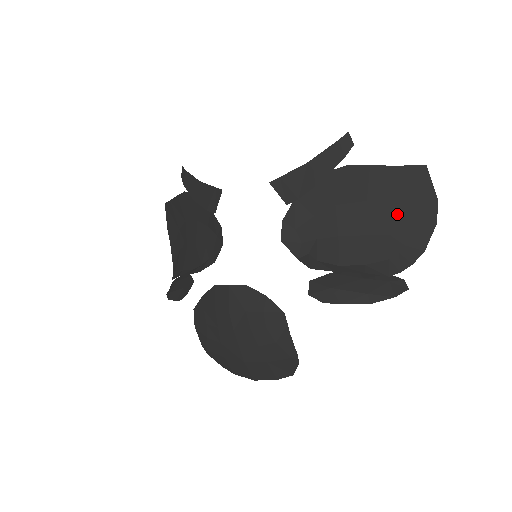
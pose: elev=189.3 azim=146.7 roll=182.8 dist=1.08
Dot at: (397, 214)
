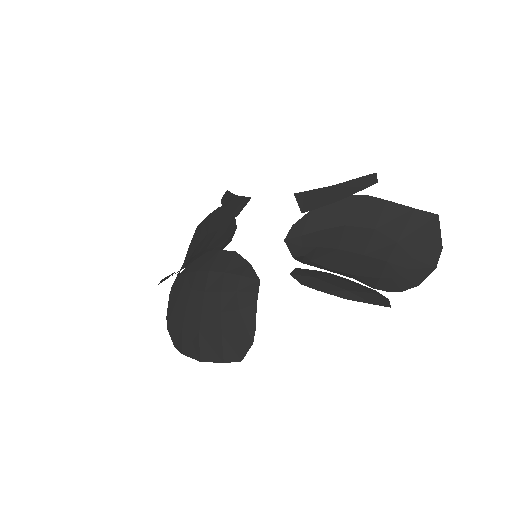
Dot at: (400, 248)
